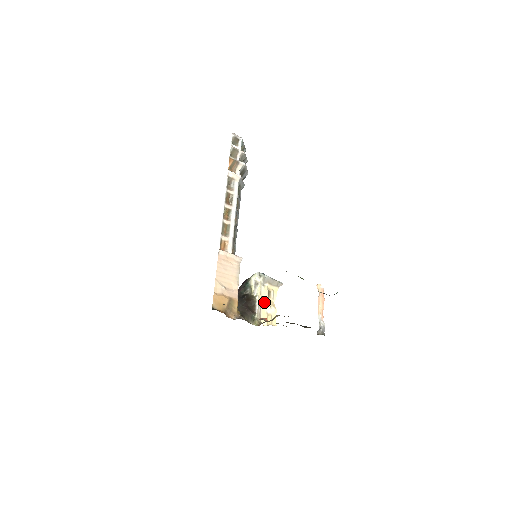
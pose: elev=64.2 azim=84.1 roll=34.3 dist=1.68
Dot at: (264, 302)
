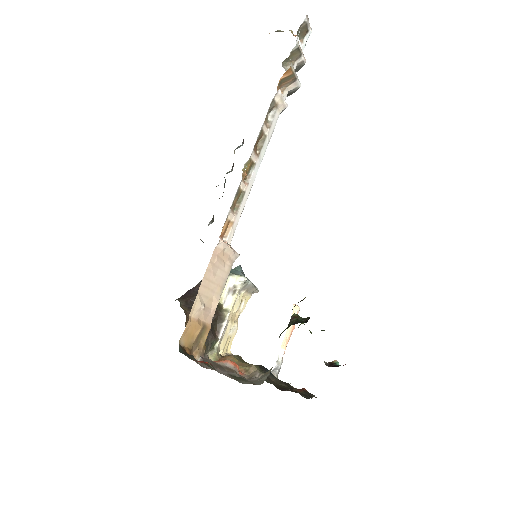
Dot at: (231, 319)
